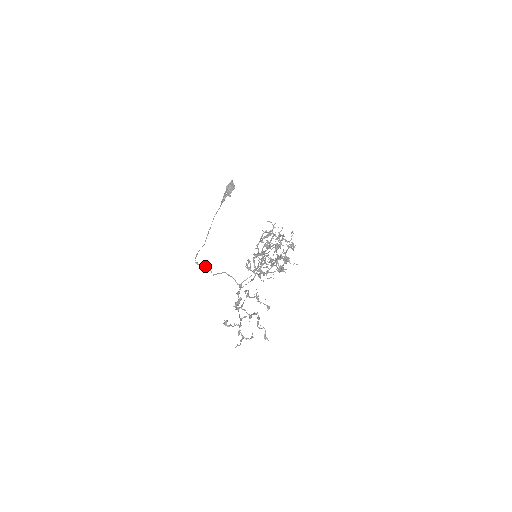
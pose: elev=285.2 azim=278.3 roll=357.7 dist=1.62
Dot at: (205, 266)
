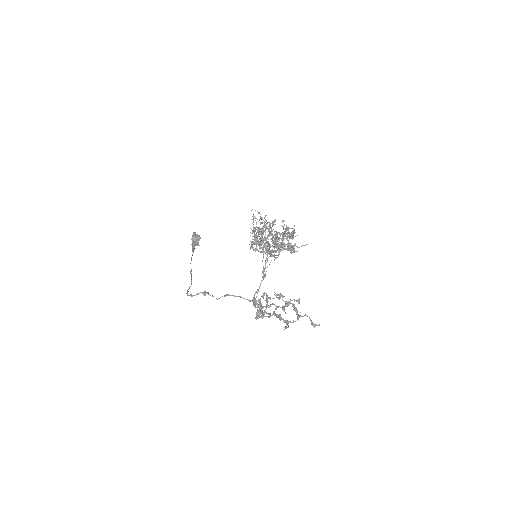
Dot at: (202, 292)
